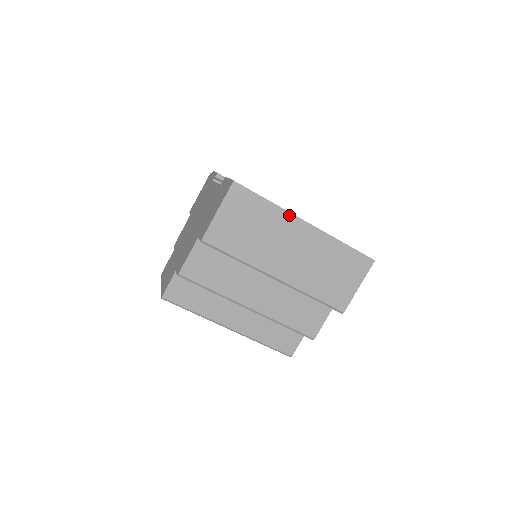
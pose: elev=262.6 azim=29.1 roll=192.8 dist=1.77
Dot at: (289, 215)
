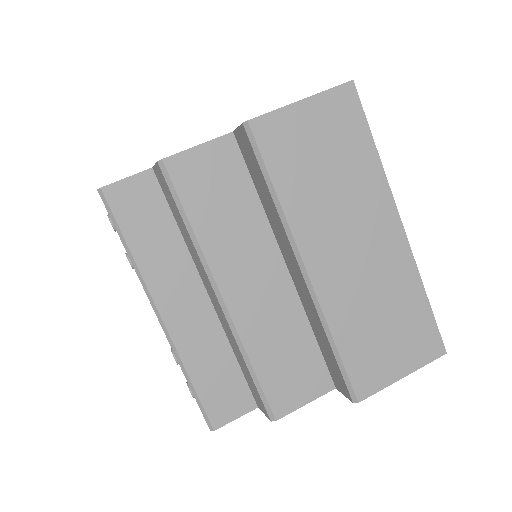
Dot at: (387, 192)
